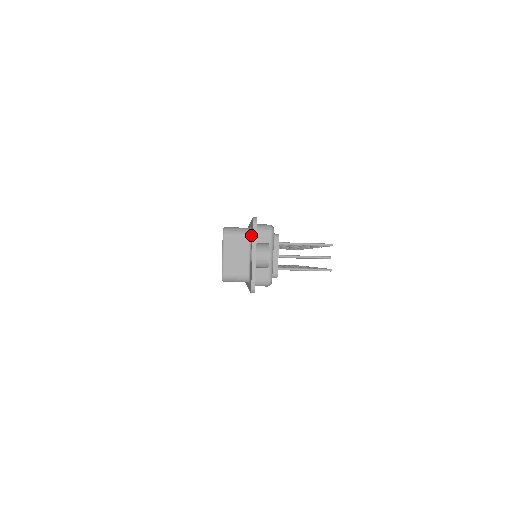
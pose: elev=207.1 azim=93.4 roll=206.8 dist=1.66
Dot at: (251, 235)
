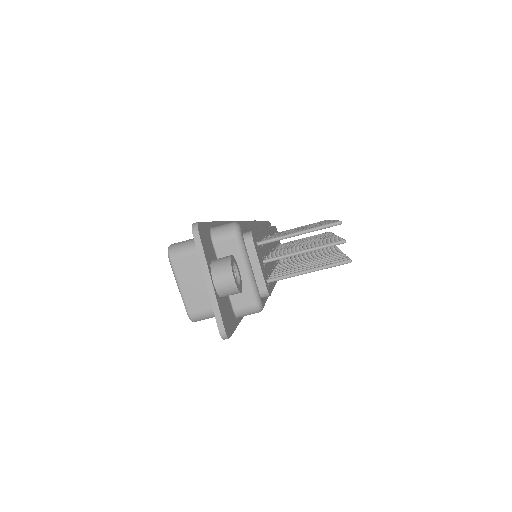
Dot at: occluded
